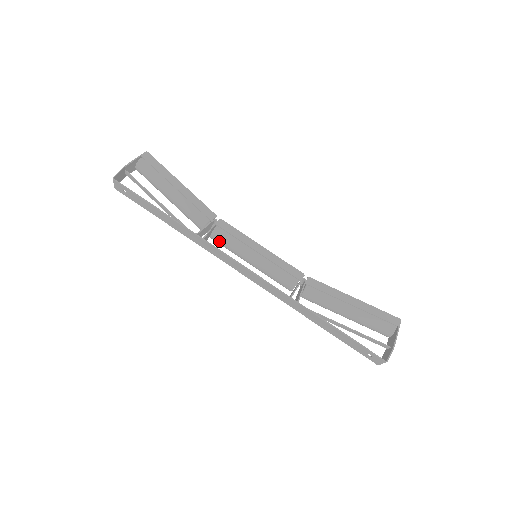
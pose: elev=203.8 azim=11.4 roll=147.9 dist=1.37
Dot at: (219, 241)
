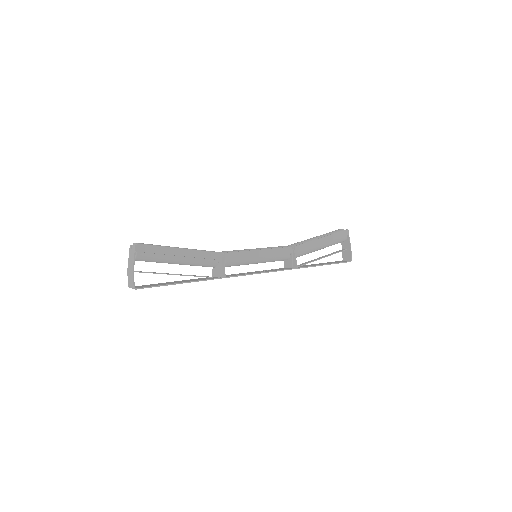
Dot at: (230, 266)
